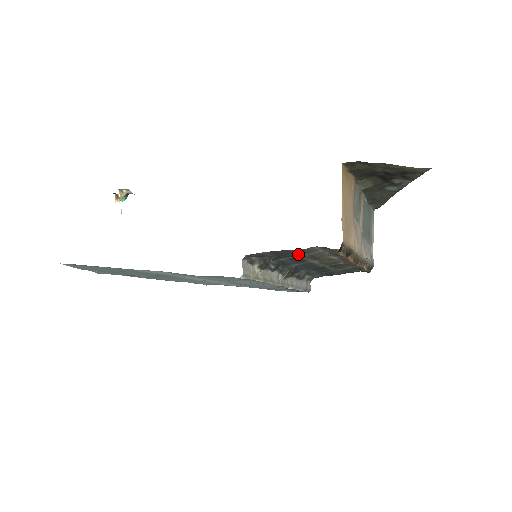
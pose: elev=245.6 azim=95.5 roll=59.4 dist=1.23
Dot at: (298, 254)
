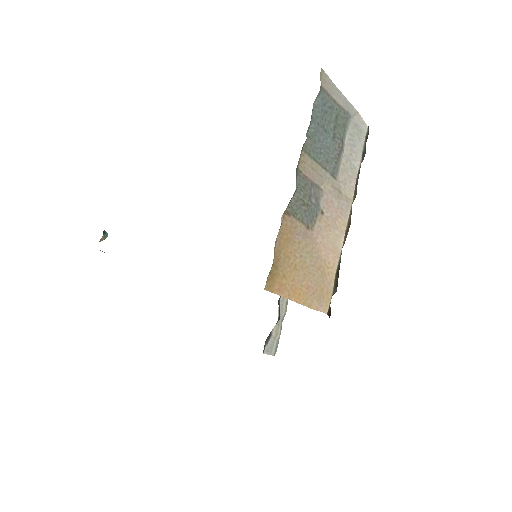
Dot at: occluded
